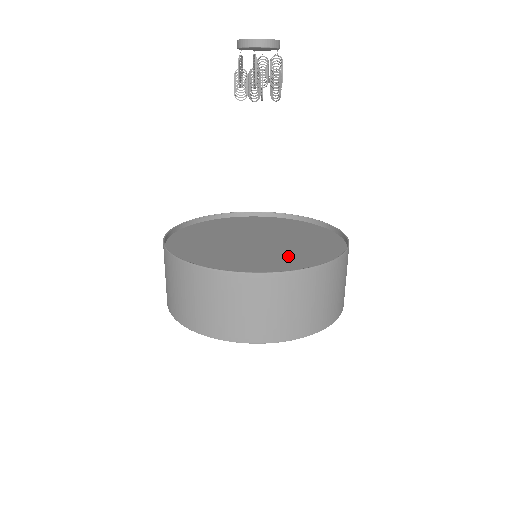
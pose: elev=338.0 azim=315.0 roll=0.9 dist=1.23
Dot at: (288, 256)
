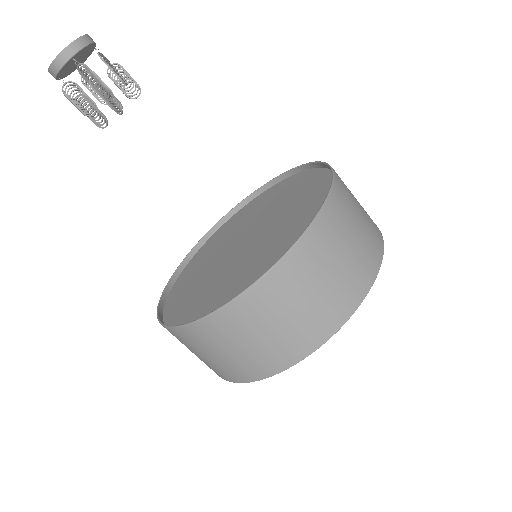
Dot at: (222, 284)
